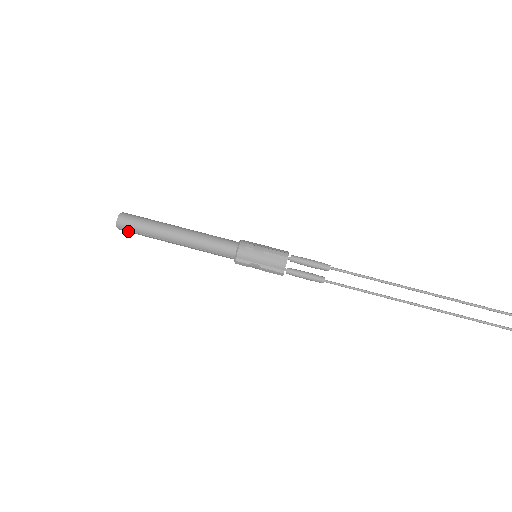
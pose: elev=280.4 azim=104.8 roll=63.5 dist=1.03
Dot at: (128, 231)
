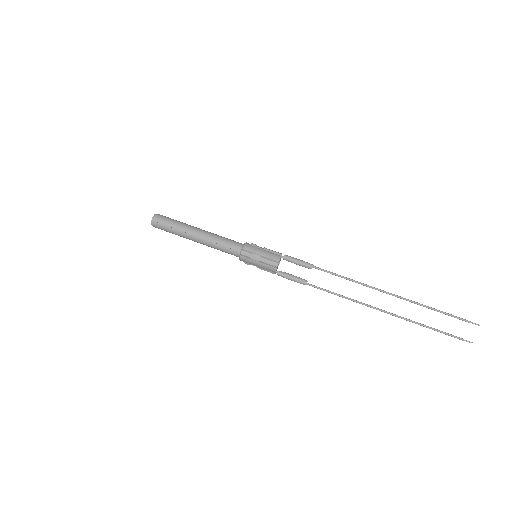
Dot at: (160, 224)
